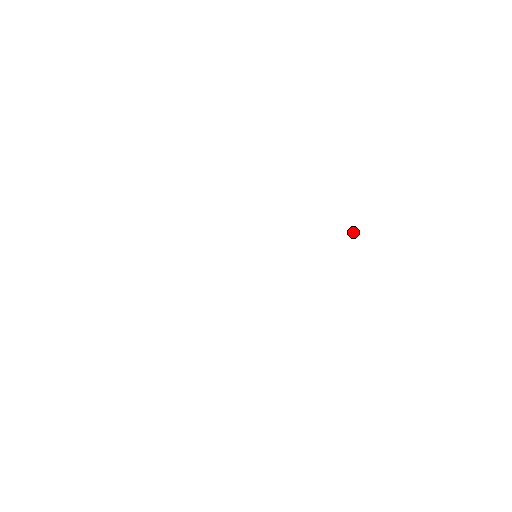
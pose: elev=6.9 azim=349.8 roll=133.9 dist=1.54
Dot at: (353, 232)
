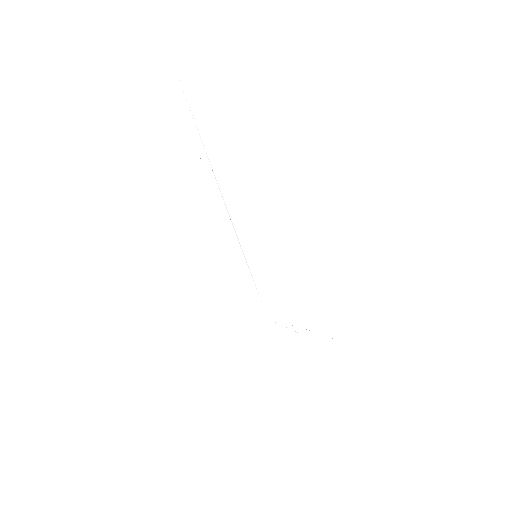
Dot at: occluded
